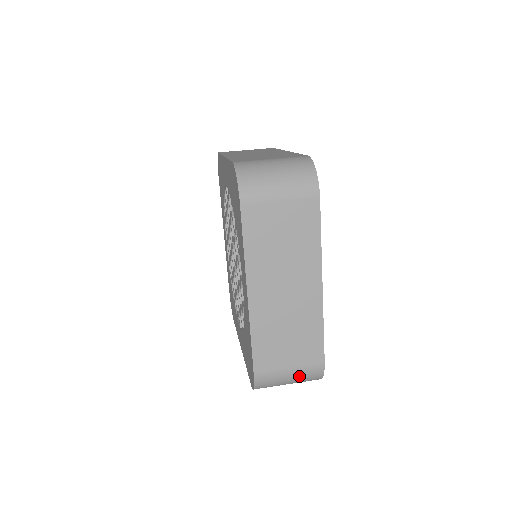
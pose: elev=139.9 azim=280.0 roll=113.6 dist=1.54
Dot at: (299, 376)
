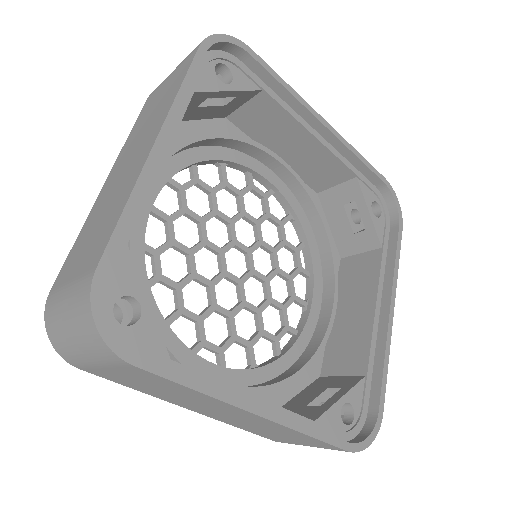
Dot at: (72, 304)
